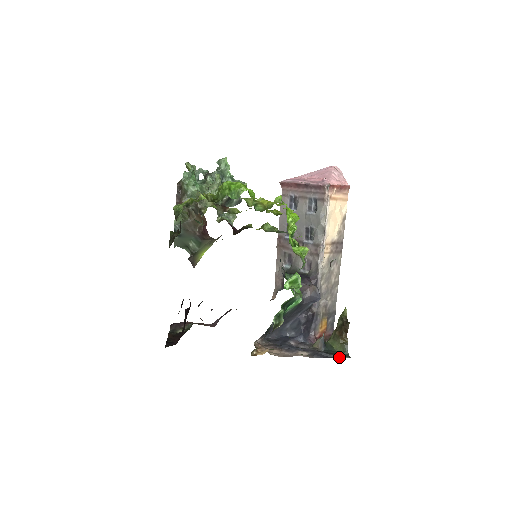
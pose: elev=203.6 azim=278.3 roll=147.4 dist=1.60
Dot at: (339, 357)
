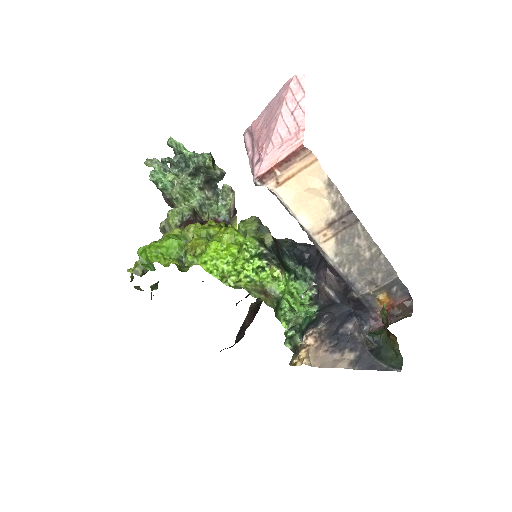
Dot at: (386, 368)
